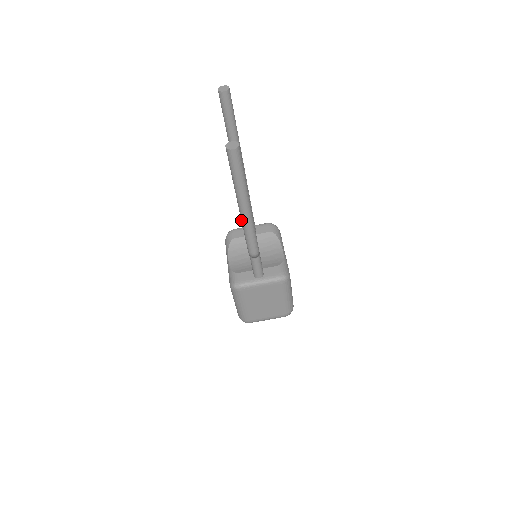
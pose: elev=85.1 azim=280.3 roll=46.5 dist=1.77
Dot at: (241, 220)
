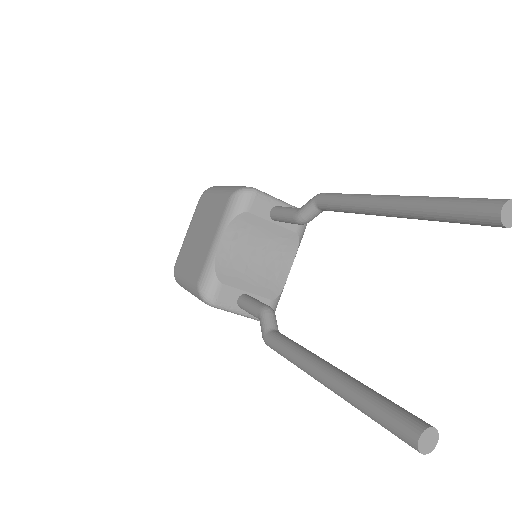
Dot at: (303, 364)
